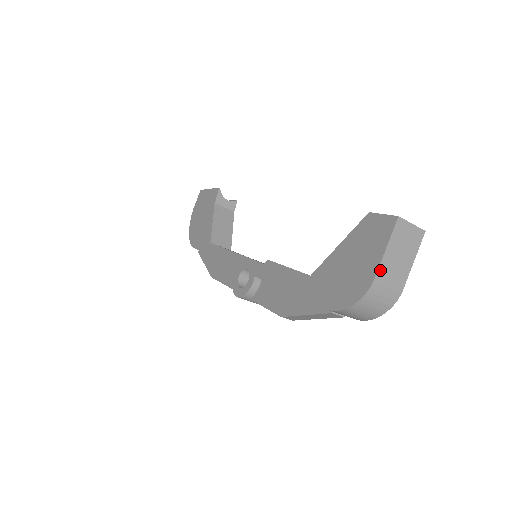
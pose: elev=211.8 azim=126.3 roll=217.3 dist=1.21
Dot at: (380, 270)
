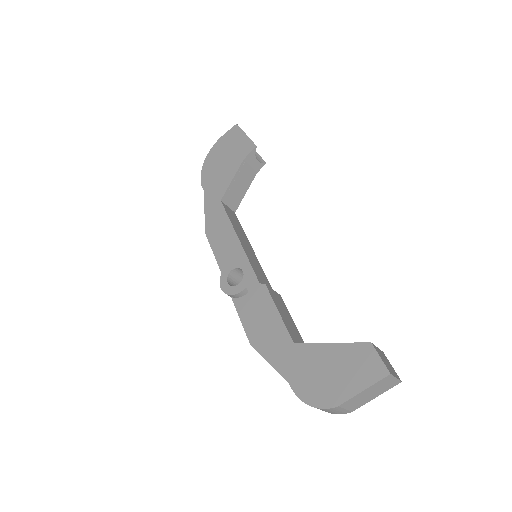
Dot at: (349, 400)
